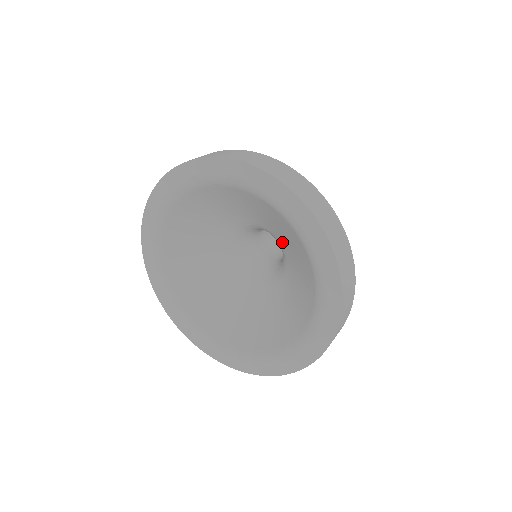
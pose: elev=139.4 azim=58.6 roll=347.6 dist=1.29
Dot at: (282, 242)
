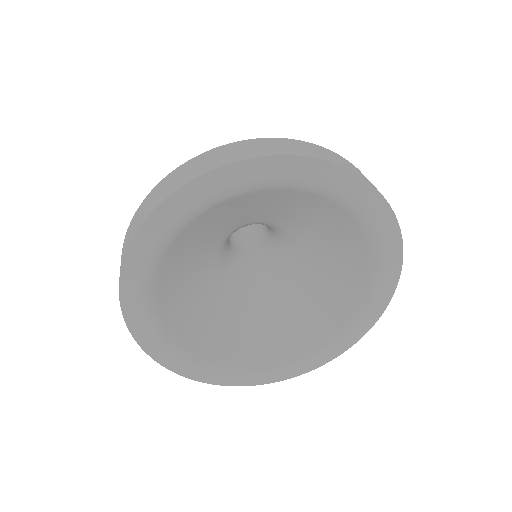
Dot at: (295, 228)
